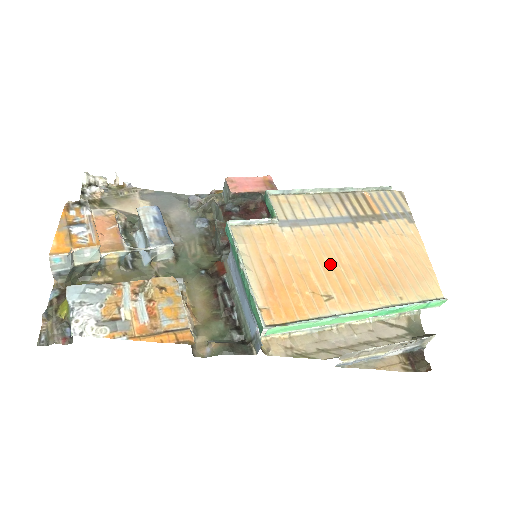
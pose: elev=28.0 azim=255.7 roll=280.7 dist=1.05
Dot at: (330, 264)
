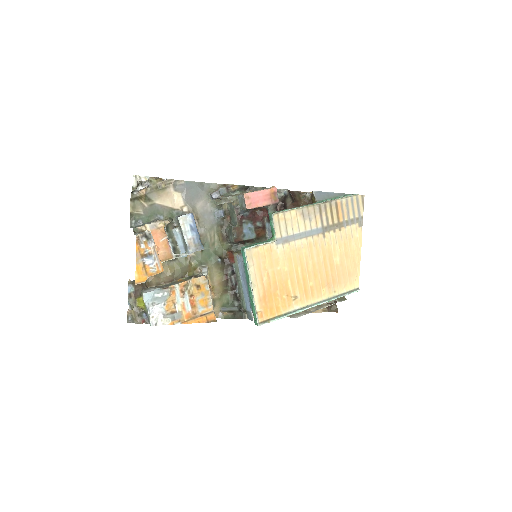
Dot at: (301, 272)
